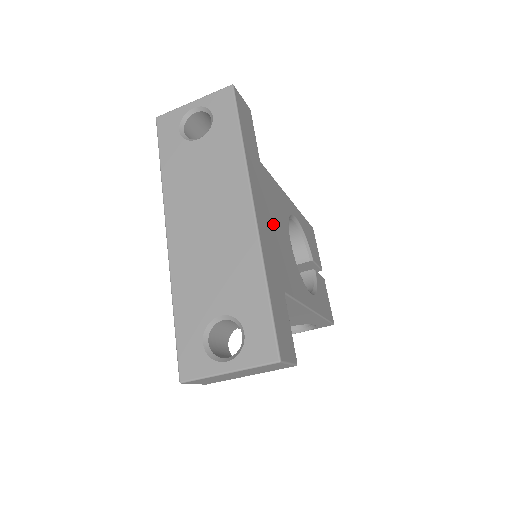
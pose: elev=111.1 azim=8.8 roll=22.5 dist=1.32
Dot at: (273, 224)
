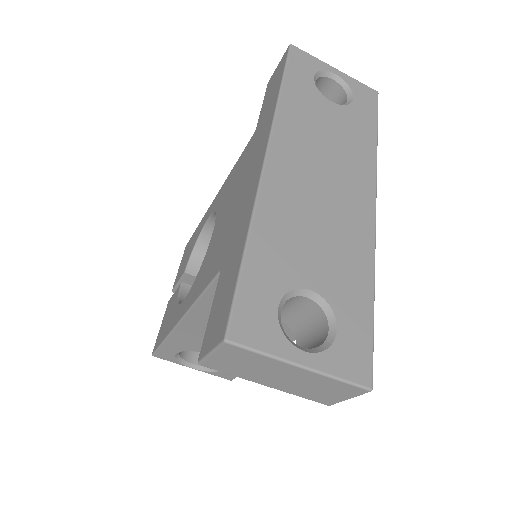
Dot at: occluded
